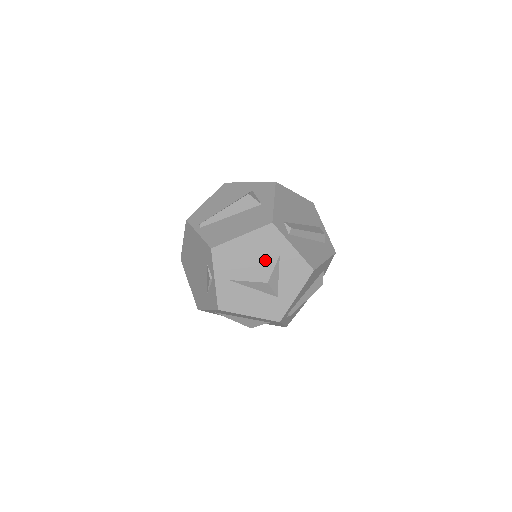
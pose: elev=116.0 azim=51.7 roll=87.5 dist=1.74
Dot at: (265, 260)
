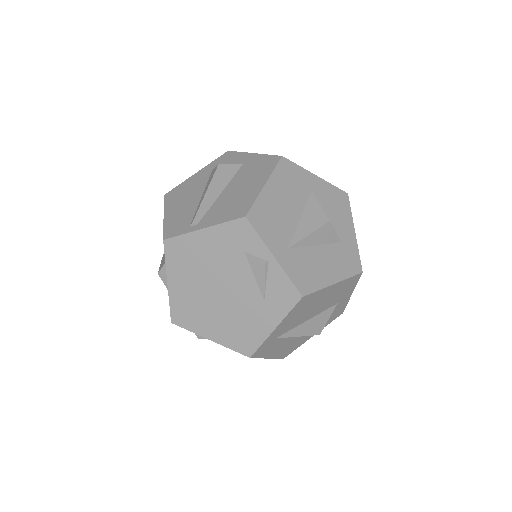
Dot at: (304, 204)
